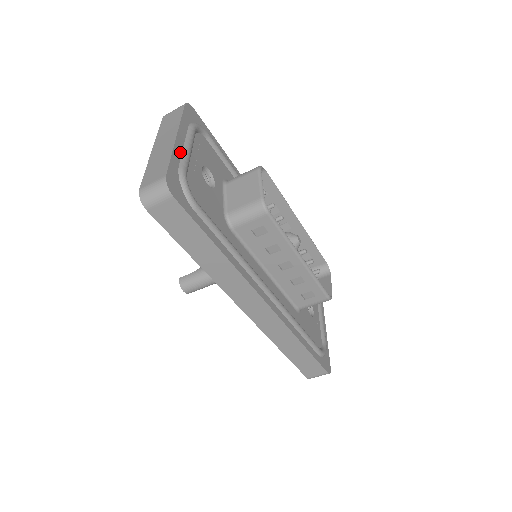
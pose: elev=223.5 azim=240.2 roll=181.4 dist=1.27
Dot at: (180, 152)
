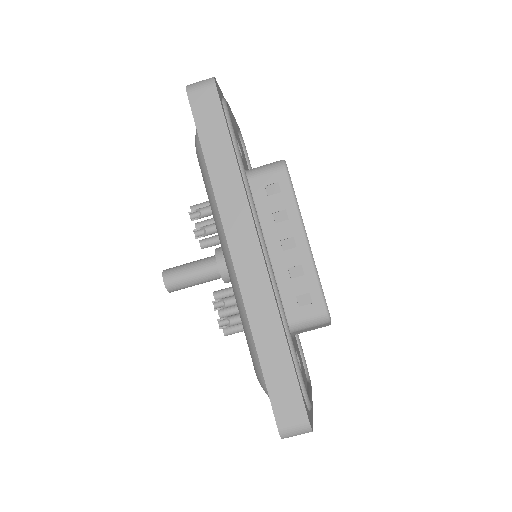
Dot at: occluded
